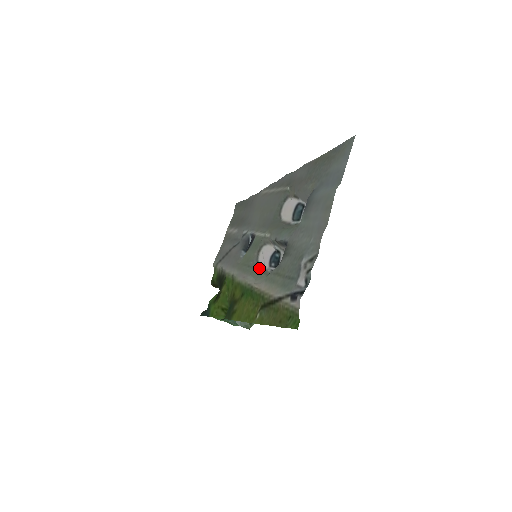
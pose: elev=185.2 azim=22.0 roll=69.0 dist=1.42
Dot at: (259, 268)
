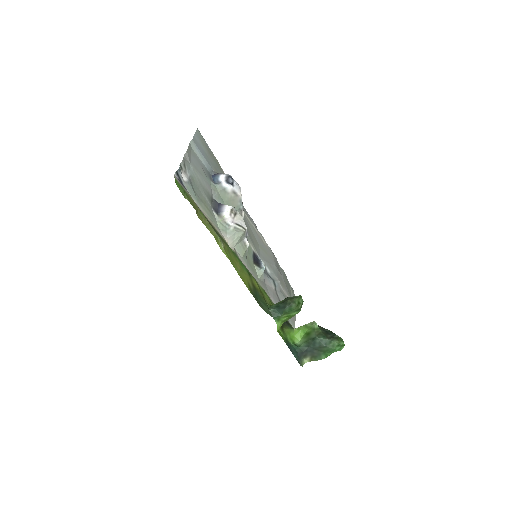
Dot at: (247, 249)
